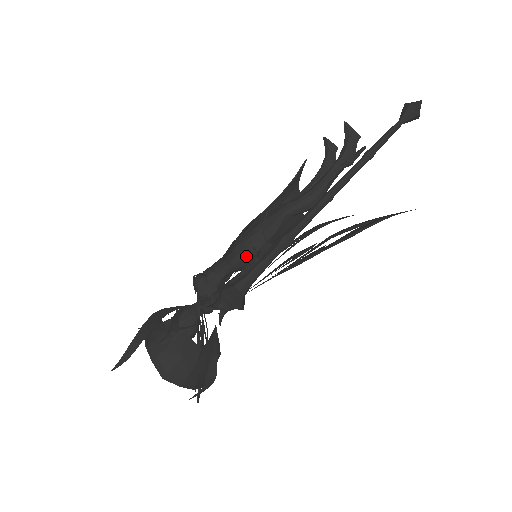
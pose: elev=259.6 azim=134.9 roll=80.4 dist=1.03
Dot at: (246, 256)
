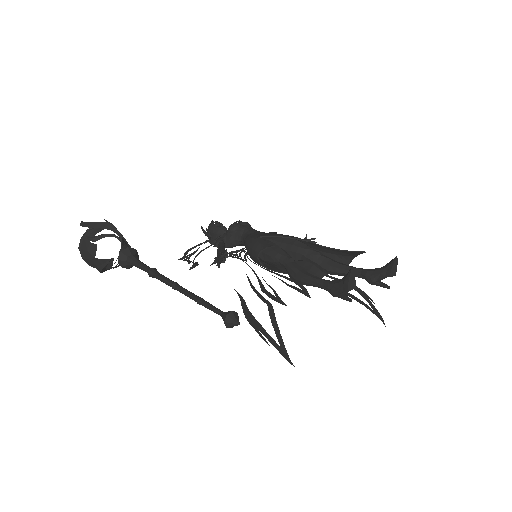
Dot at: (247, 249)
